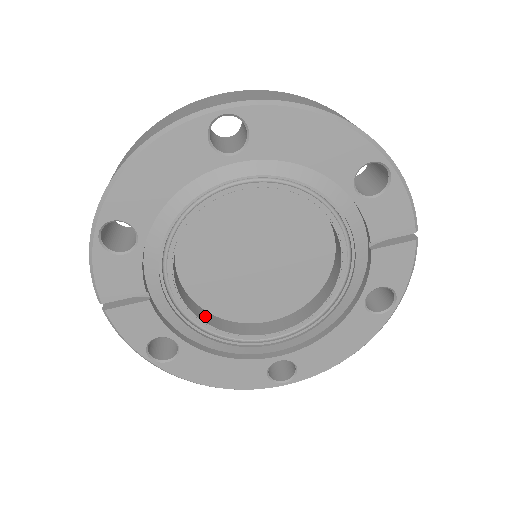
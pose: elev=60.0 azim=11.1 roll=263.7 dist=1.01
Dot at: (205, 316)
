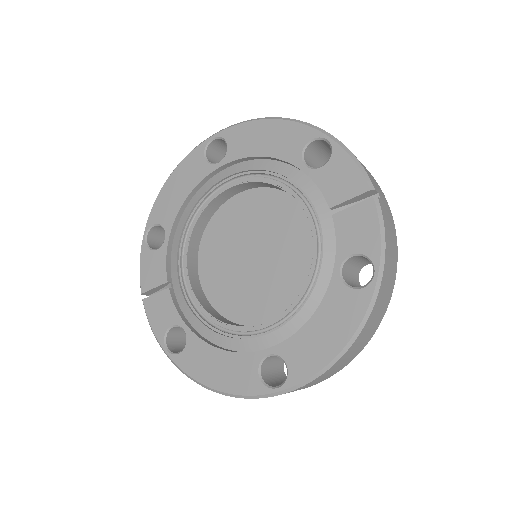
Dot at: (213, 312)
